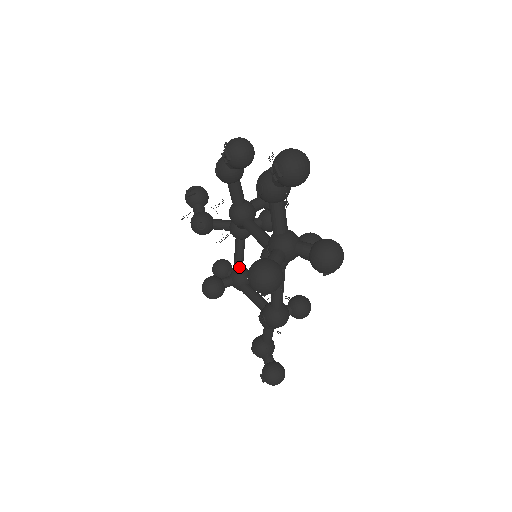
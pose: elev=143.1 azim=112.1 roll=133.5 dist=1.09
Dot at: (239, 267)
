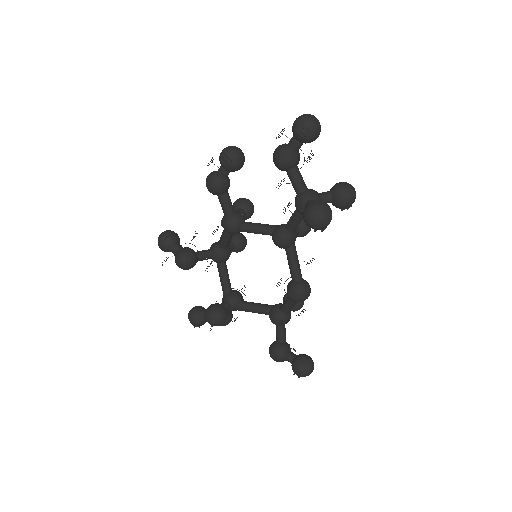
Dot at: (230, 289)
